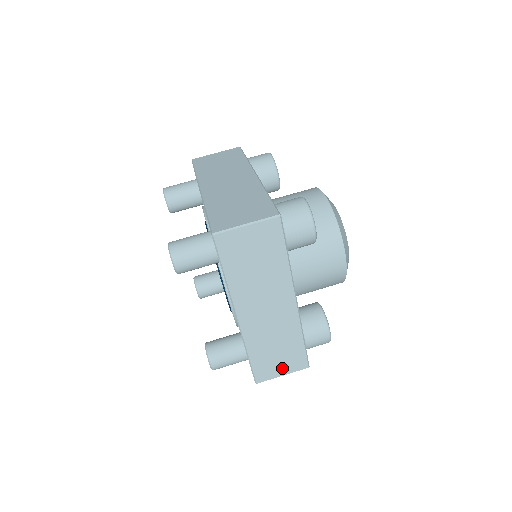
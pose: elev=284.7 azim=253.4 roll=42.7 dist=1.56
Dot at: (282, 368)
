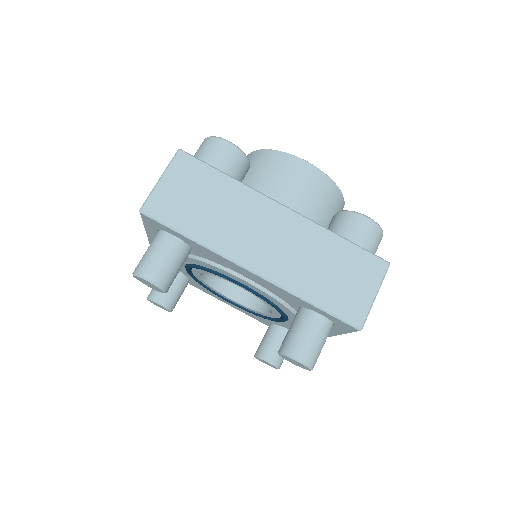
Dot at: occluded
